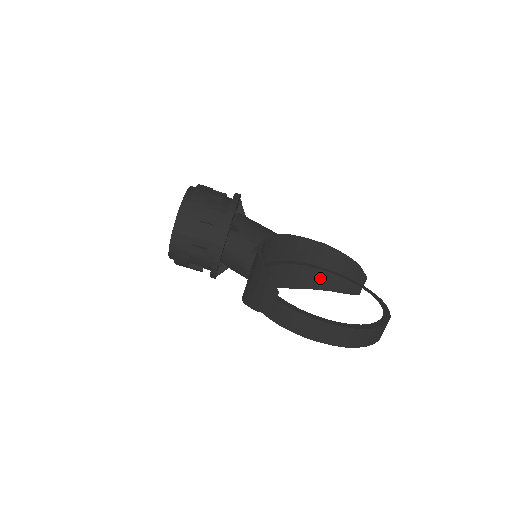
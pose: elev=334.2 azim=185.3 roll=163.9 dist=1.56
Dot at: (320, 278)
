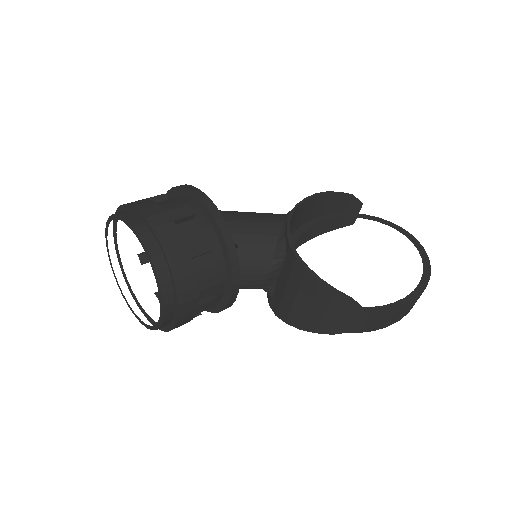
Dot at: (312, 228)
